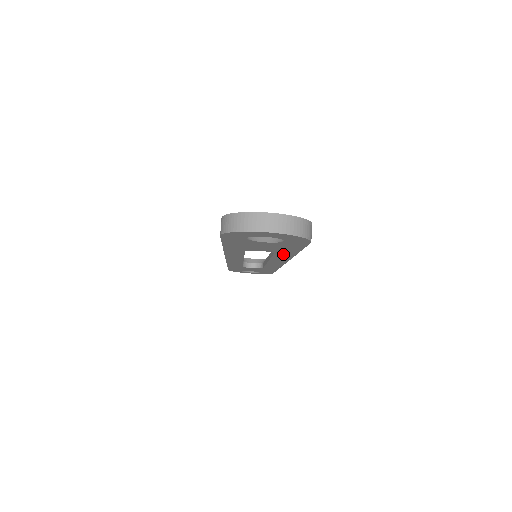
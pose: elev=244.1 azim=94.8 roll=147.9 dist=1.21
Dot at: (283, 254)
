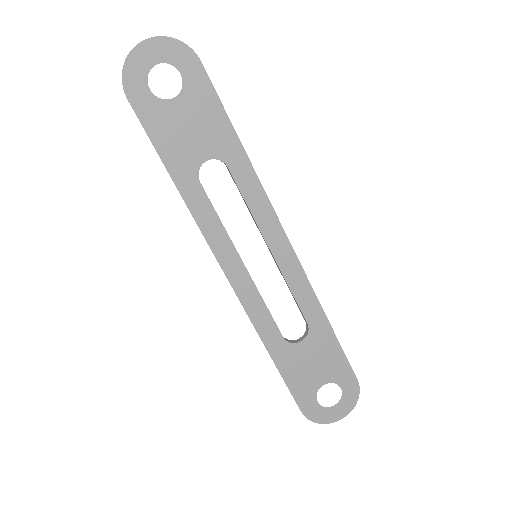
Dot at: (236, 163)
